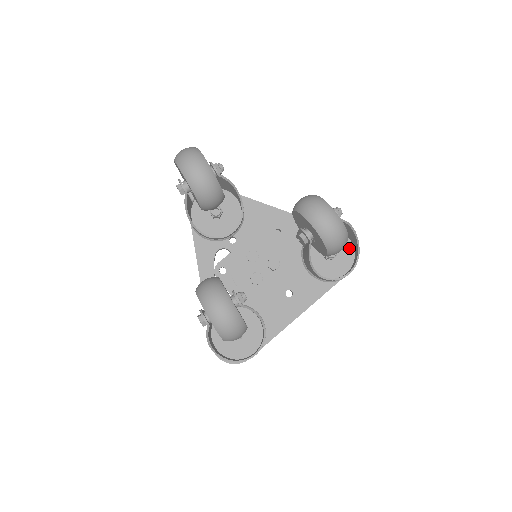
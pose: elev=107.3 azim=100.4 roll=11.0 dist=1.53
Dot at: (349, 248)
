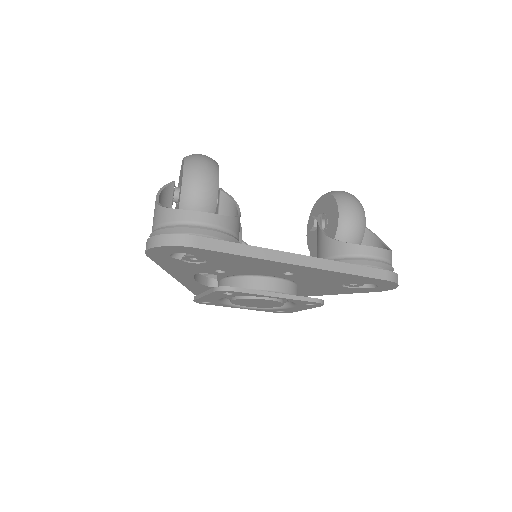
Dot at: occluded
